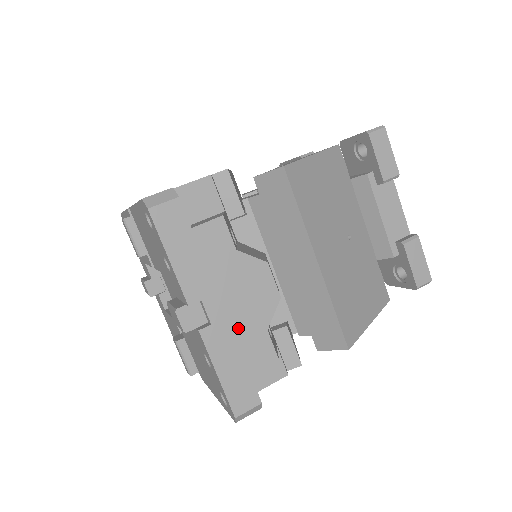
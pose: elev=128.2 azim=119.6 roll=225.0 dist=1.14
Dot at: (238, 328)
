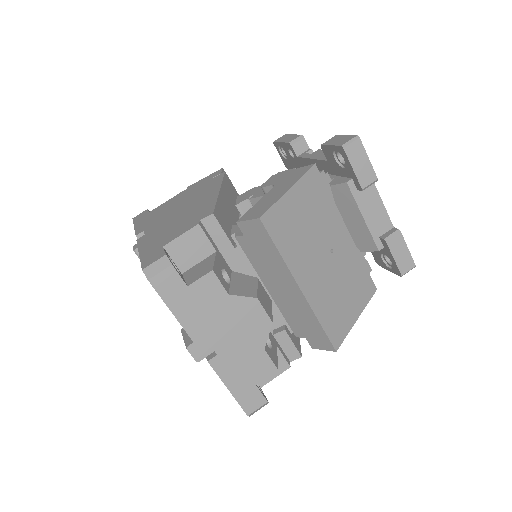
Dot at: (240, 353)
